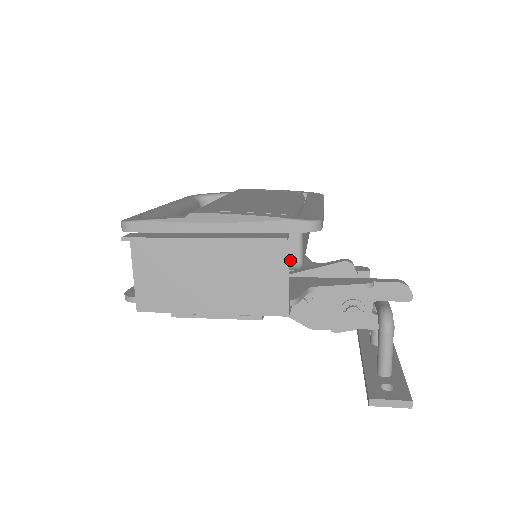
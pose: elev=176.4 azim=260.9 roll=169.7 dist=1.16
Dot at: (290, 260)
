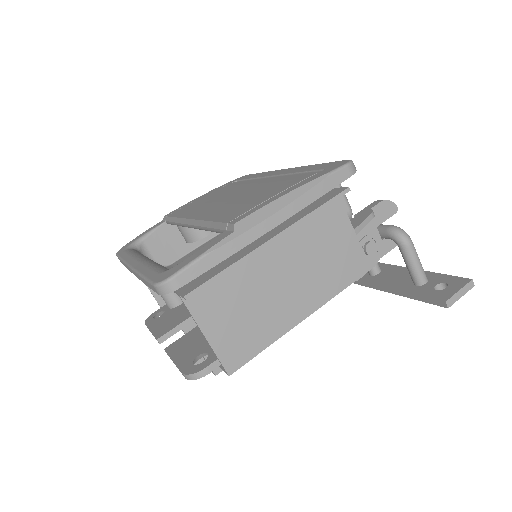
Dot at: (344, 215)
